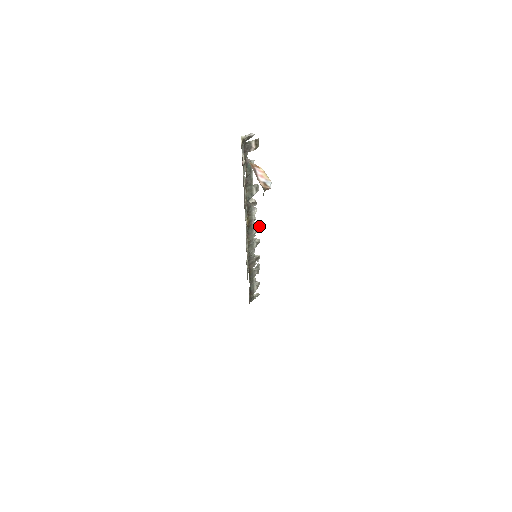
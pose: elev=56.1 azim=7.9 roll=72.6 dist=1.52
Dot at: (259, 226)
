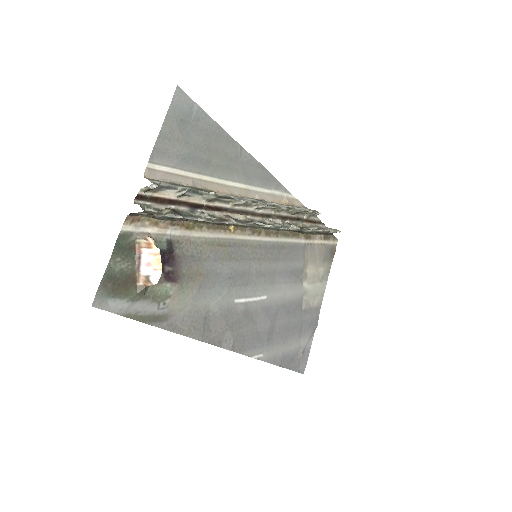
Dot at: (260, 224)
